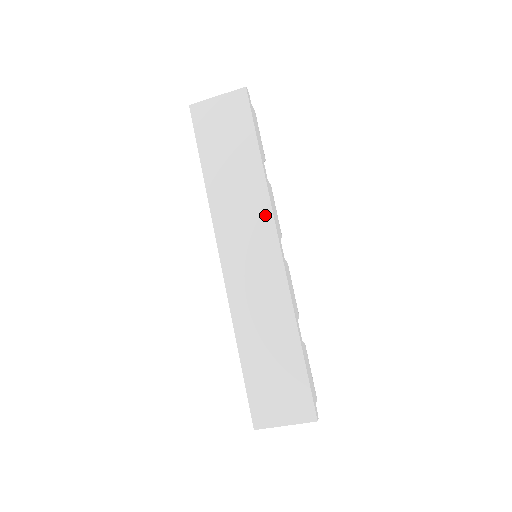
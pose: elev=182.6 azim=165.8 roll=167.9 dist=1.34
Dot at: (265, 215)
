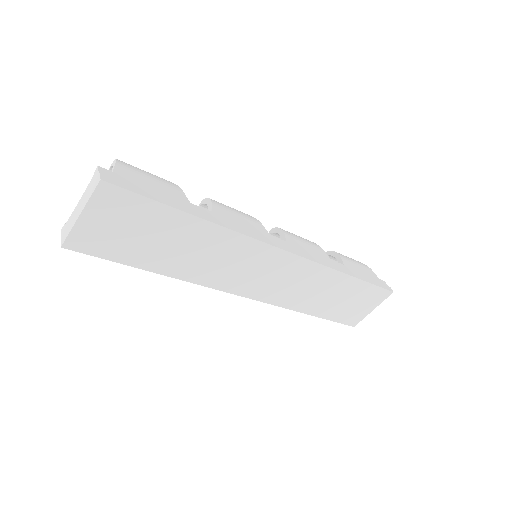
Dot at: (250, 246)
